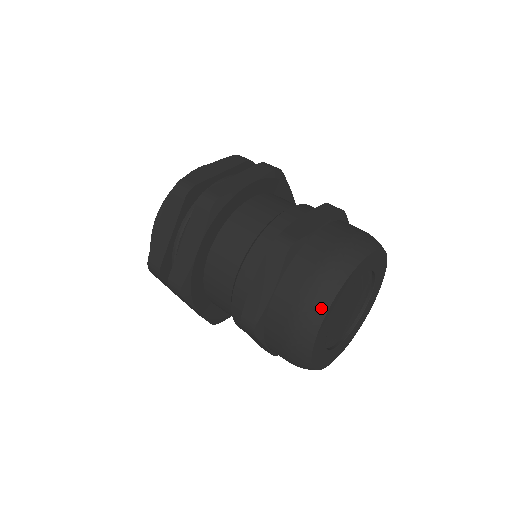
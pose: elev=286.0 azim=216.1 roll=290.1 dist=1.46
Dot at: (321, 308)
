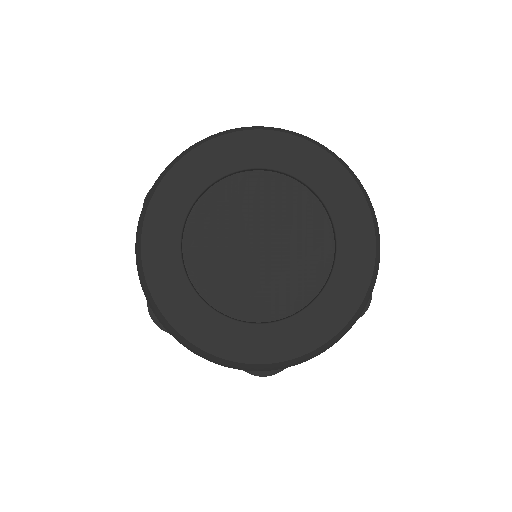
Dot at: (204, 140)
